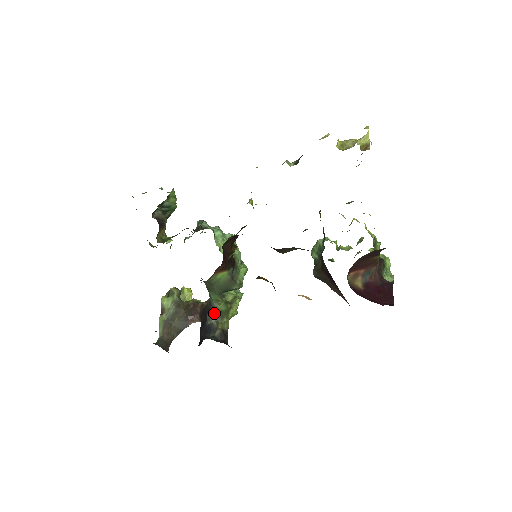
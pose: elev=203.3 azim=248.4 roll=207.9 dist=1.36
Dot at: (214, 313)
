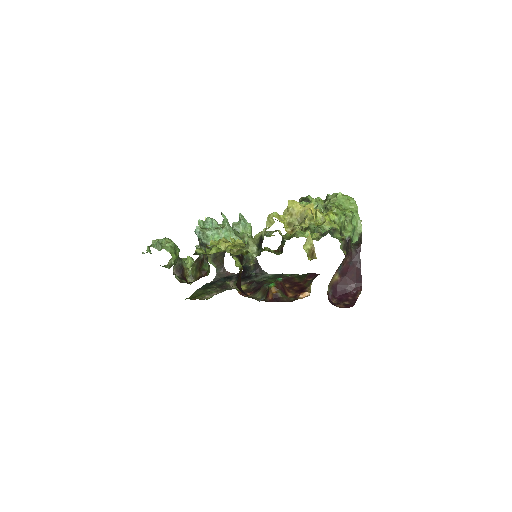
Dot at: occluded
